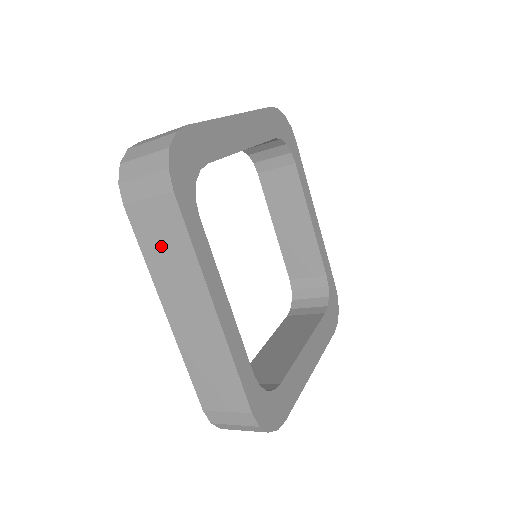
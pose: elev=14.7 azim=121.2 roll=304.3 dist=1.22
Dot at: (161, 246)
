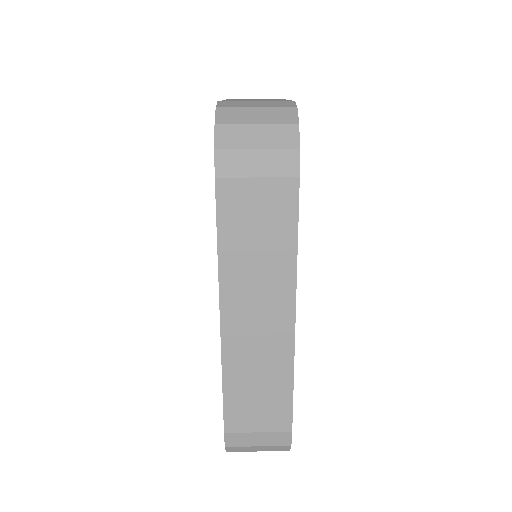
Dot at: (251, 237)
